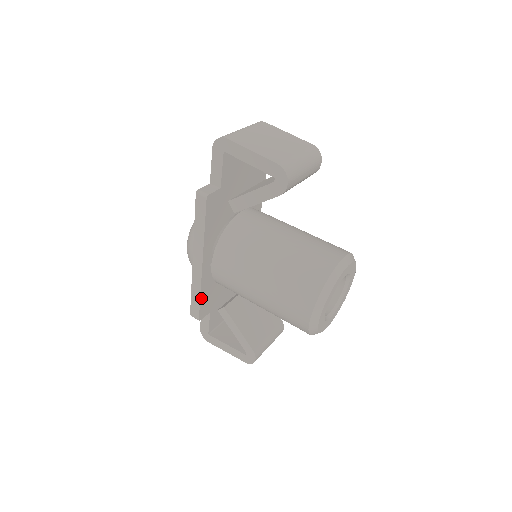
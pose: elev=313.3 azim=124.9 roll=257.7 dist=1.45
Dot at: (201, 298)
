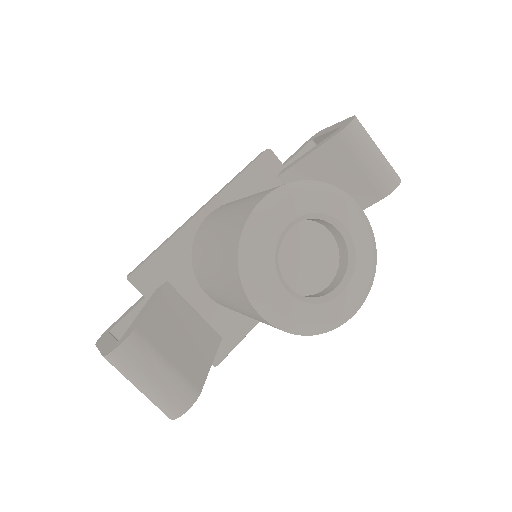
Dot at: (161, 250)
